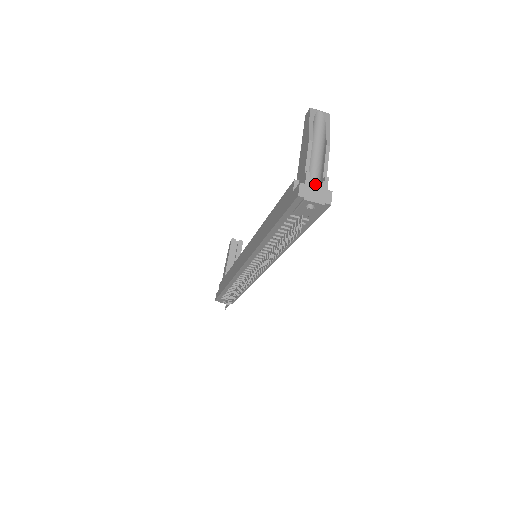
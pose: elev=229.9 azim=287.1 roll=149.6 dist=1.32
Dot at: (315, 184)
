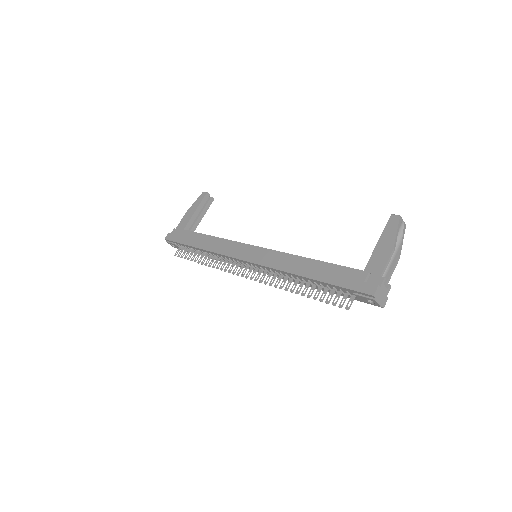
Dot at: (384, 289)
